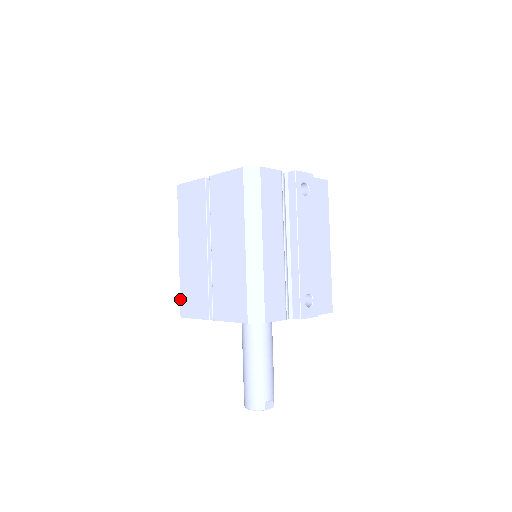
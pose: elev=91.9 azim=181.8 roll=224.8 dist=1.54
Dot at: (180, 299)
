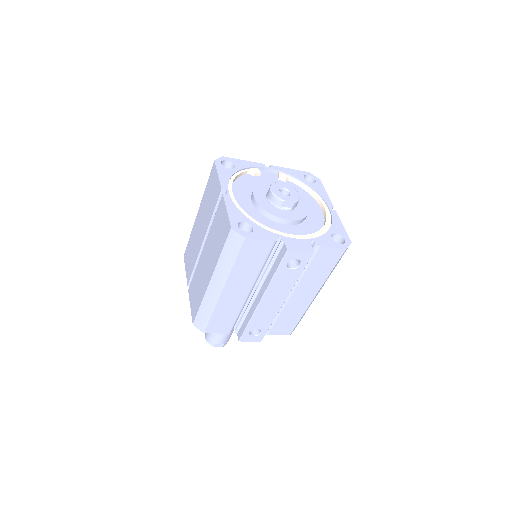
Dot at: (187, 245)
